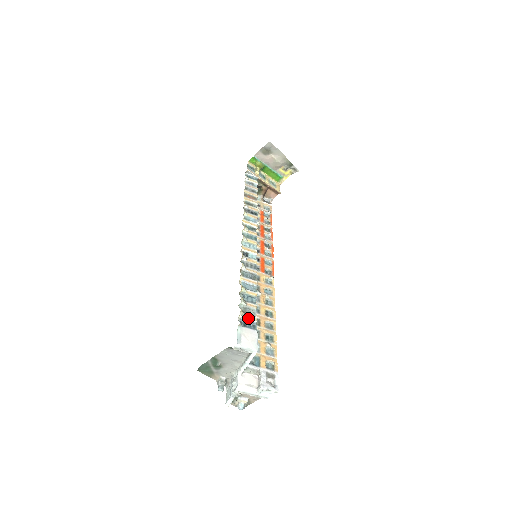
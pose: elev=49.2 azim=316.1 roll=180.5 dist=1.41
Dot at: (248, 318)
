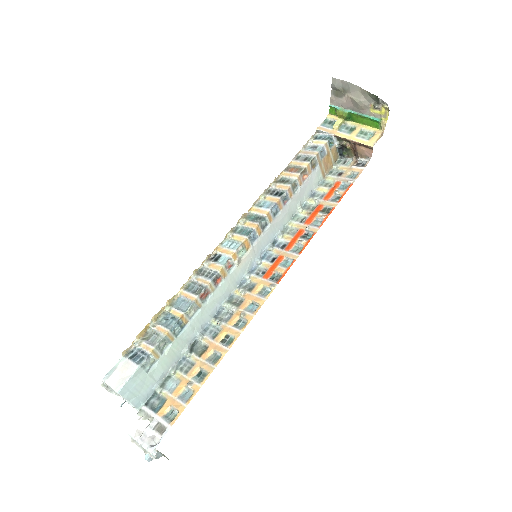
Dot at: (143, 347)
